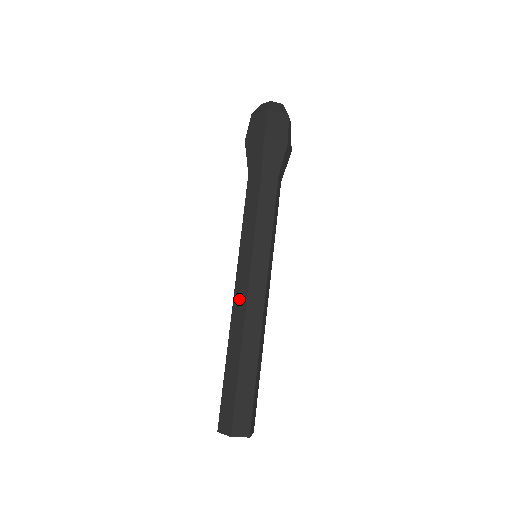
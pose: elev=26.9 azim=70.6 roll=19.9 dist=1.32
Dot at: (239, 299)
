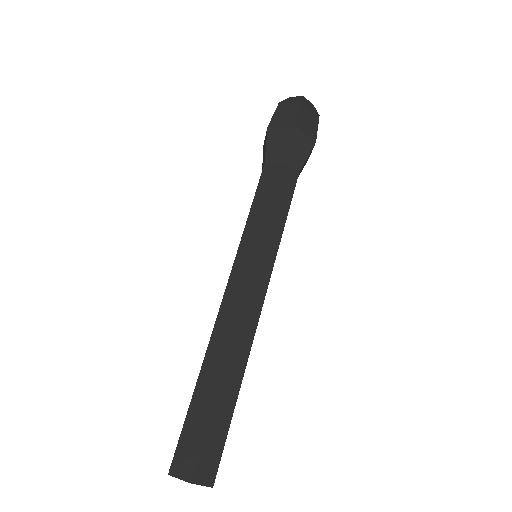
Dot at: occluded
